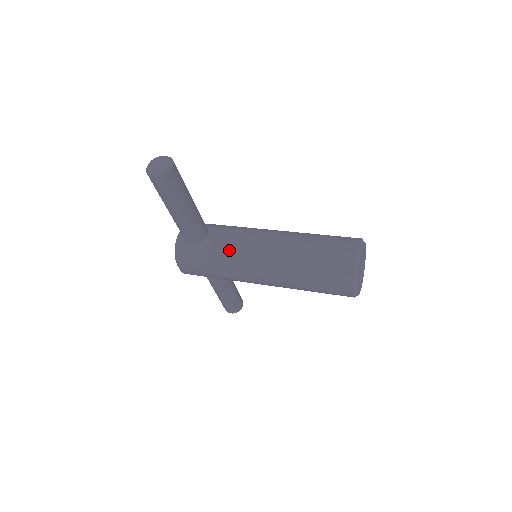
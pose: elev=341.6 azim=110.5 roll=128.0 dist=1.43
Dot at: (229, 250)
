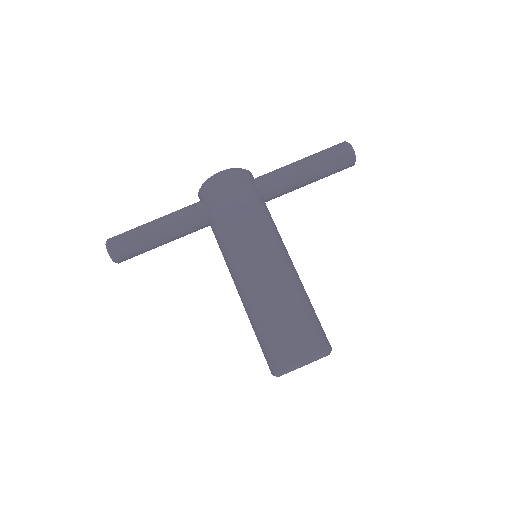
Dot at: occluded
